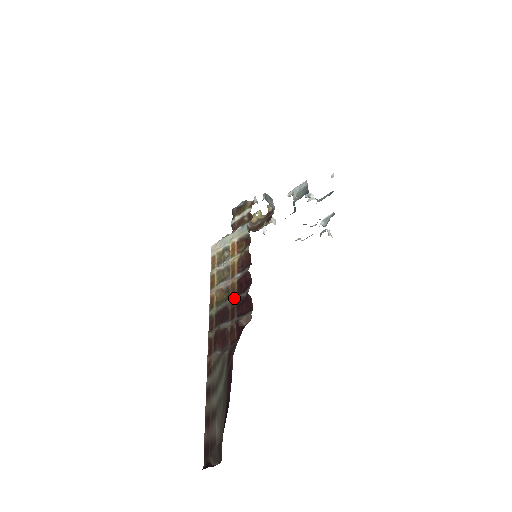
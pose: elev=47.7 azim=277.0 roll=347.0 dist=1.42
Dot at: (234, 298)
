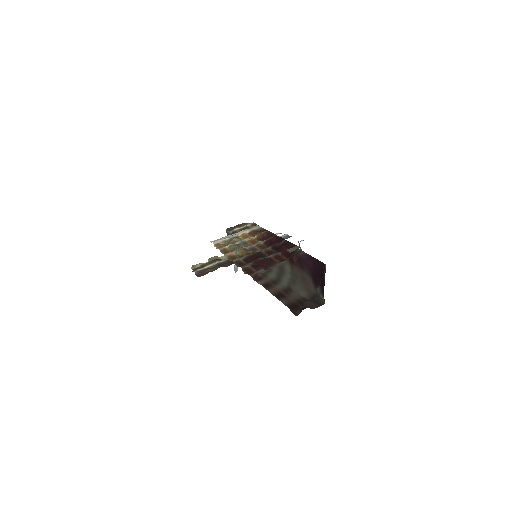
Dot at: (267, 247)
